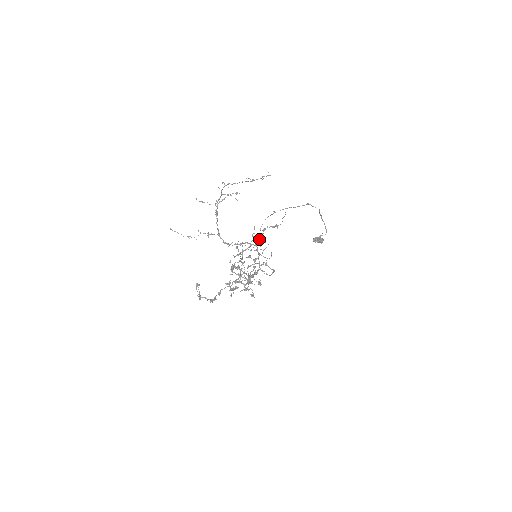
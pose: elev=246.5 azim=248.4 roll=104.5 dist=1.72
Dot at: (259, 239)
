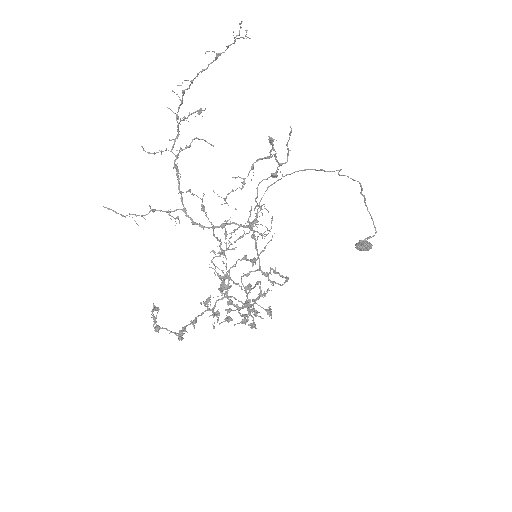
Dot at: (242, 183)
